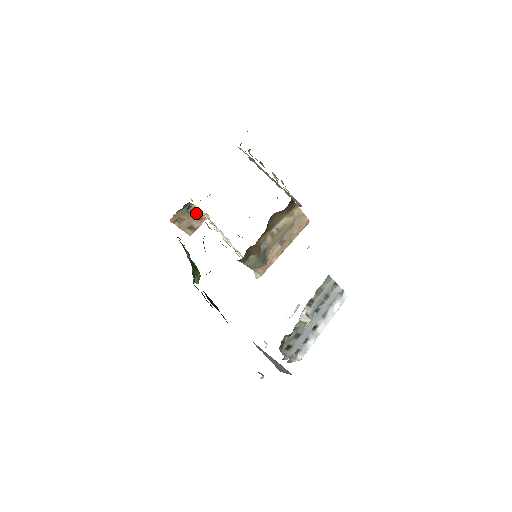
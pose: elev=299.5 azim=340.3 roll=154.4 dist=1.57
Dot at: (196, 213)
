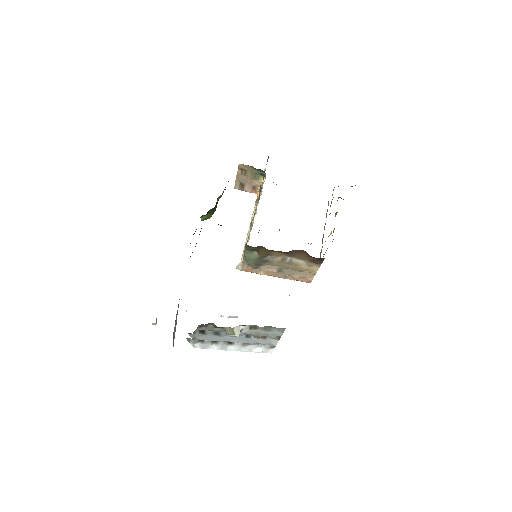
Dot at: (258, 182)
